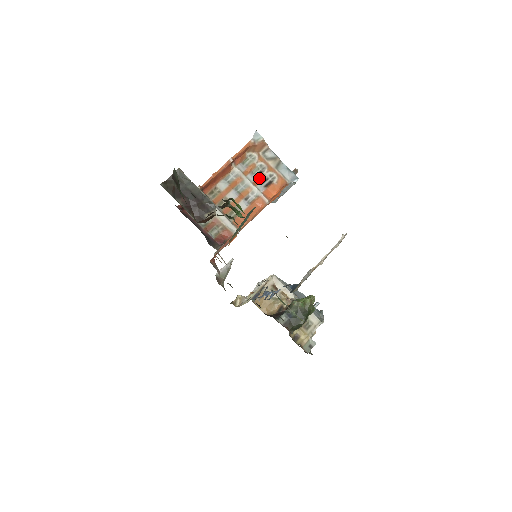
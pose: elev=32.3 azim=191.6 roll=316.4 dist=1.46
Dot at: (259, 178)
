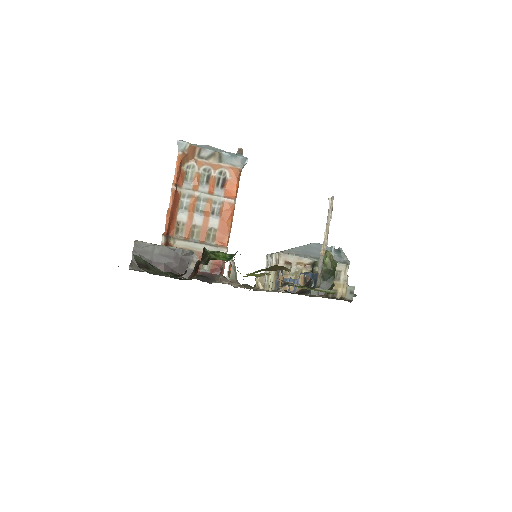
Dot at: (211, 184)
